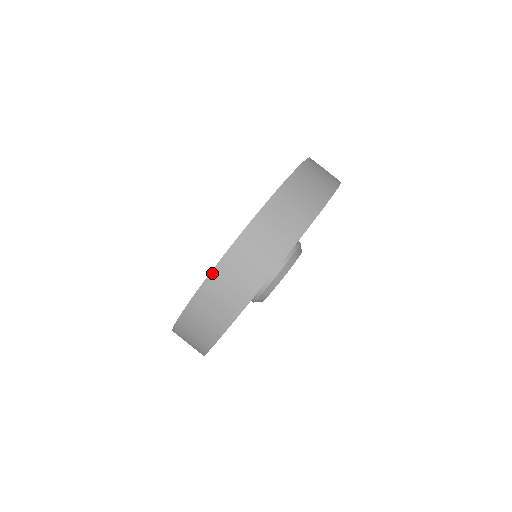
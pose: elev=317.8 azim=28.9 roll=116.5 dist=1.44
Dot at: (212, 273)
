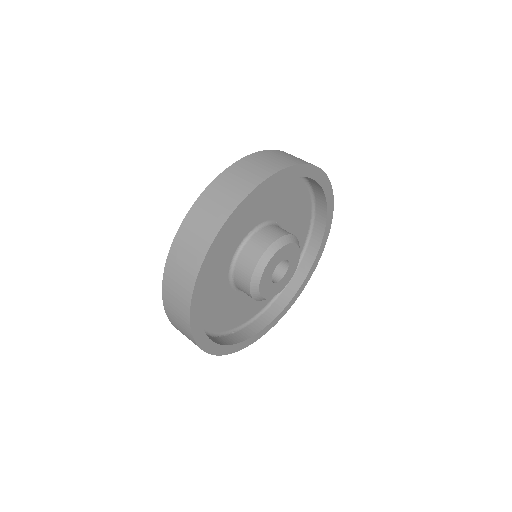
Dot at: (163, 289)
